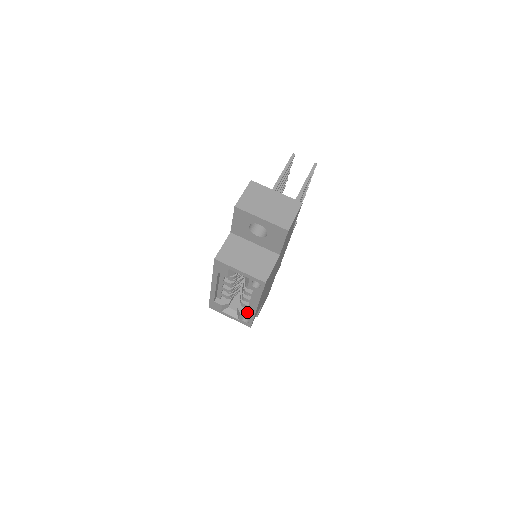
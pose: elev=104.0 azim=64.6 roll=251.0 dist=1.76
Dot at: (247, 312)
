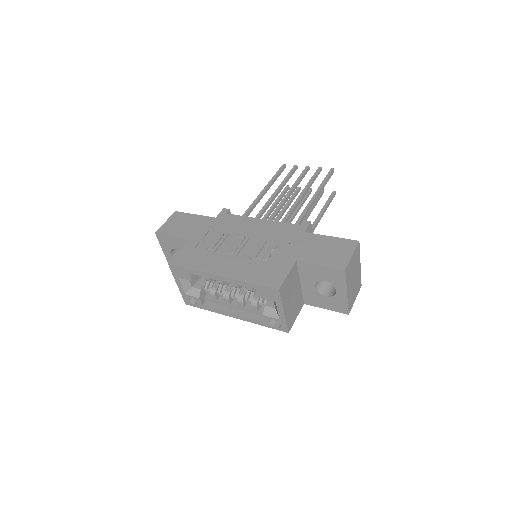
Dot at: (204, 298)
